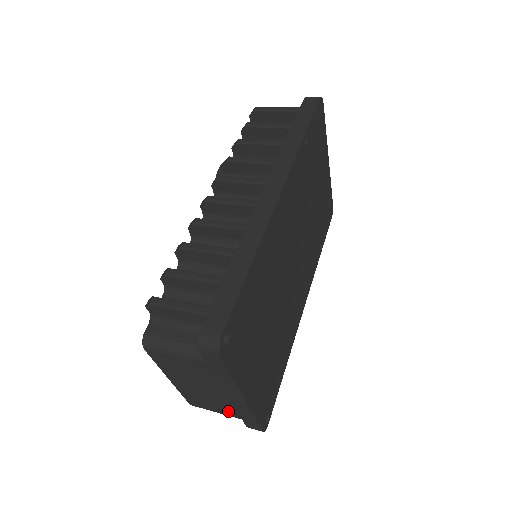
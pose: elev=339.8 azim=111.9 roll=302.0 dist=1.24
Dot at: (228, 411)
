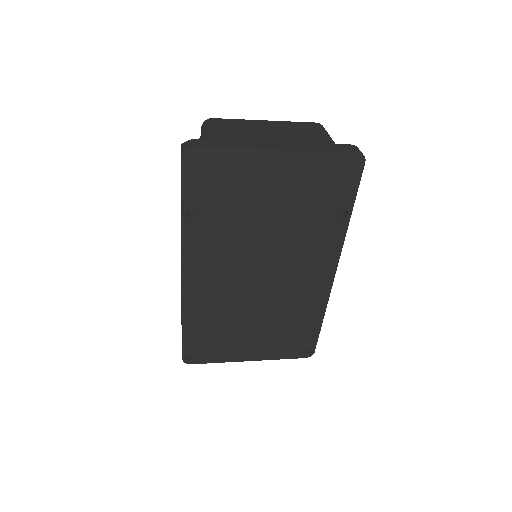
Dot at: occluded
